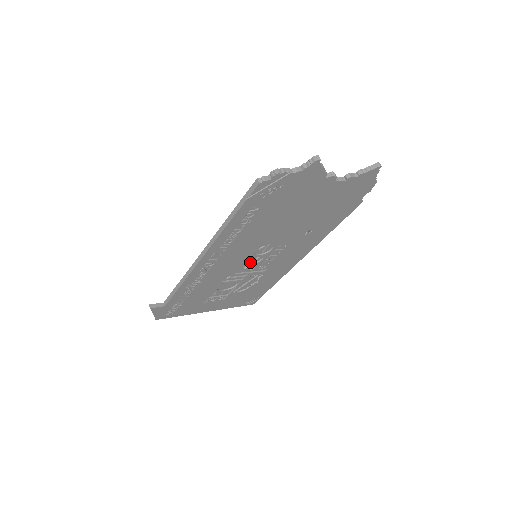
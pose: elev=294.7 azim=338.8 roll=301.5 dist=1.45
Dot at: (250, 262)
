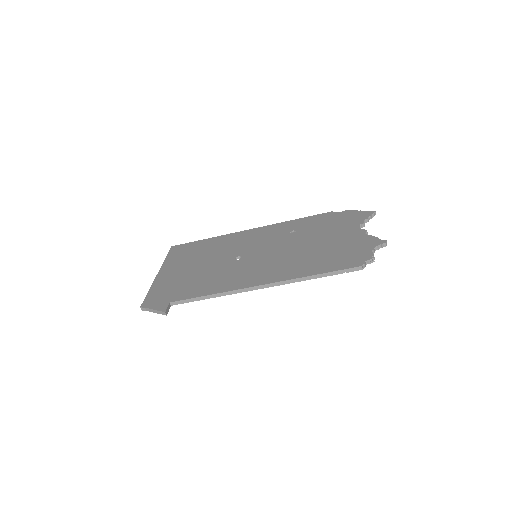
Dot at: occluded
